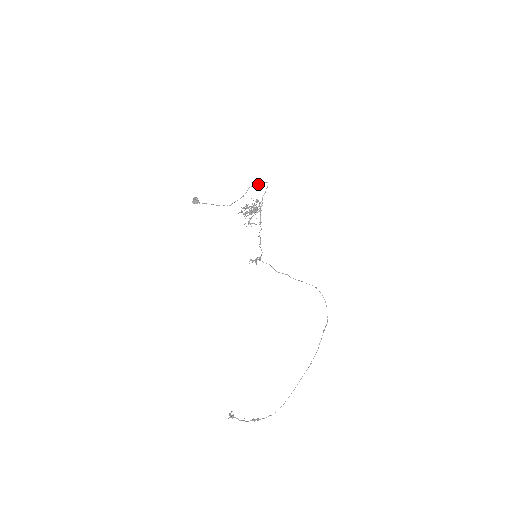
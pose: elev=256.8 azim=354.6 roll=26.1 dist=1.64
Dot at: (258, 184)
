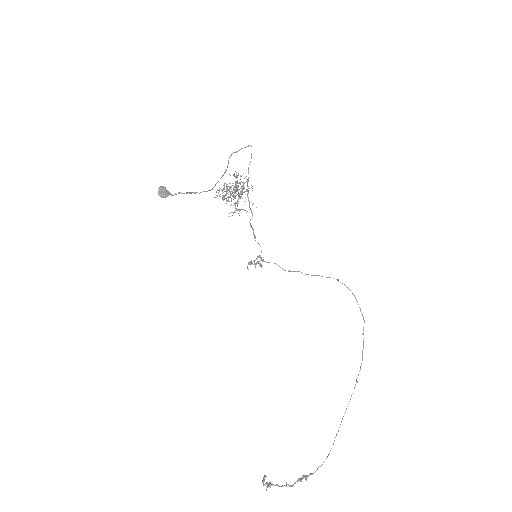
Dot at: (238, 150)
